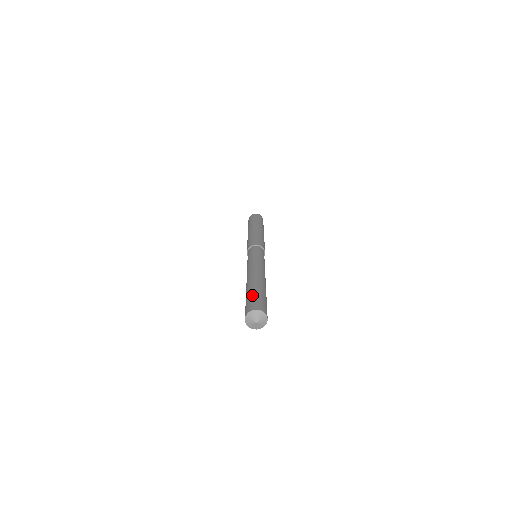
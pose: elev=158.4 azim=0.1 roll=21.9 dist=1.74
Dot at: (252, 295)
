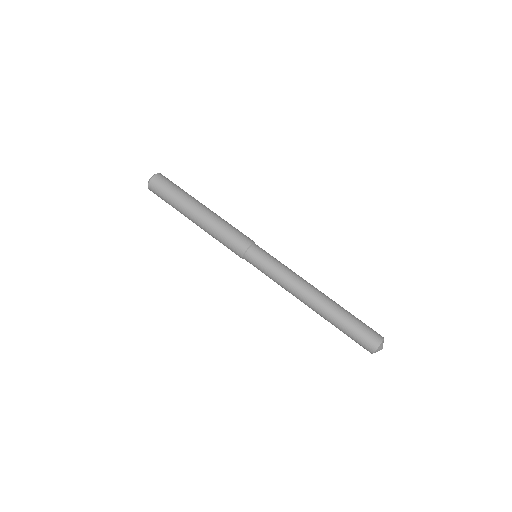
Dot at: (351, 332)
